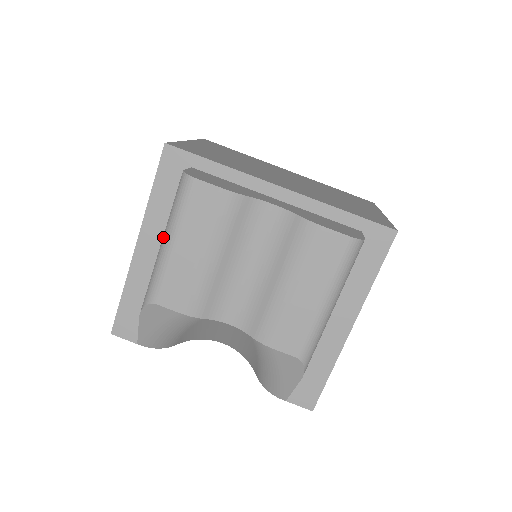
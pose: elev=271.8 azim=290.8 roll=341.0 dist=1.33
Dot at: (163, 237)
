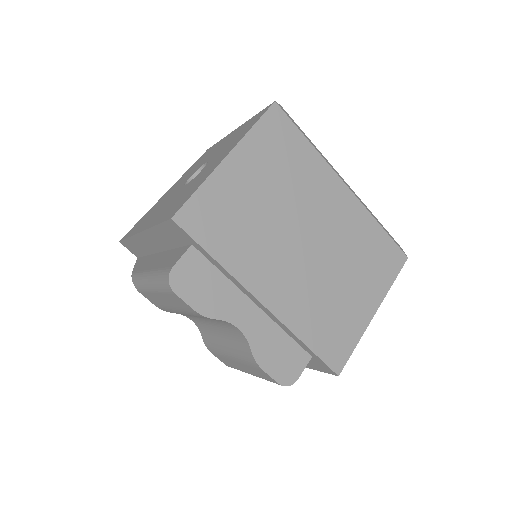
Dot at: (149, 276)
